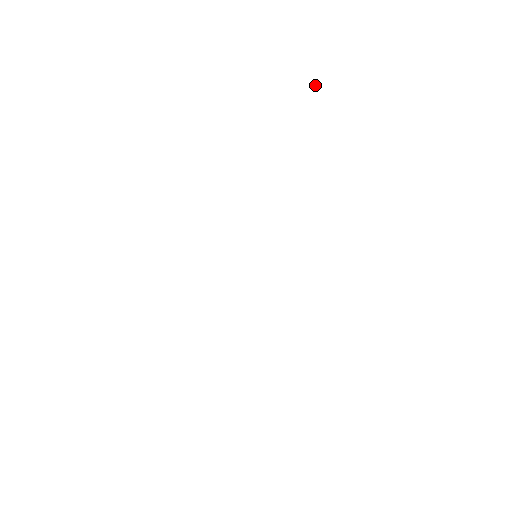
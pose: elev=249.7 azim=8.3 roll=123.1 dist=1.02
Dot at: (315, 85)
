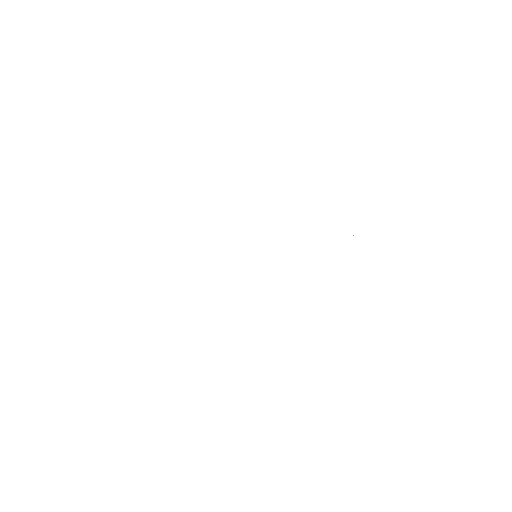
Dot at: occluded
